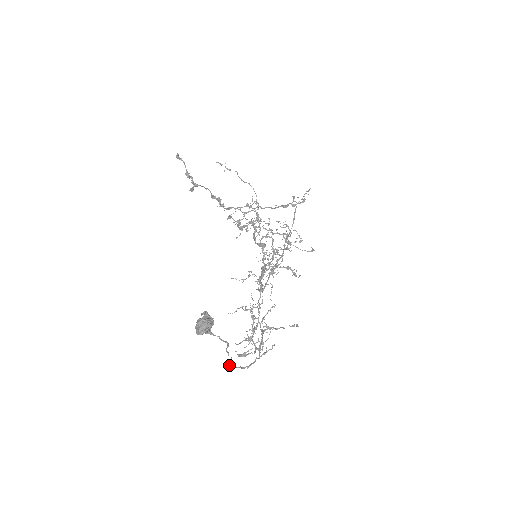
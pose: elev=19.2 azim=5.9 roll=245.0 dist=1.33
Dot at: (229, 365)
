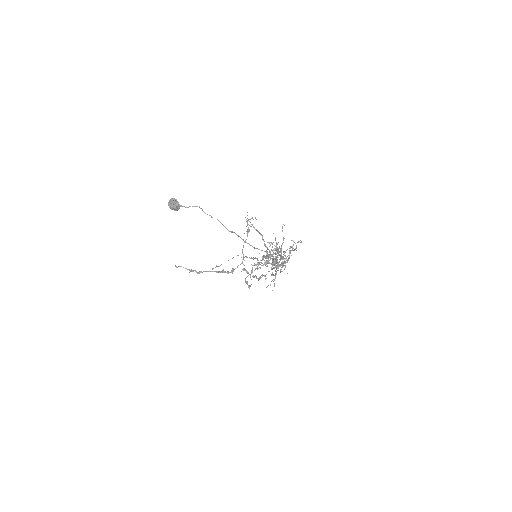
Dot at: occluded
